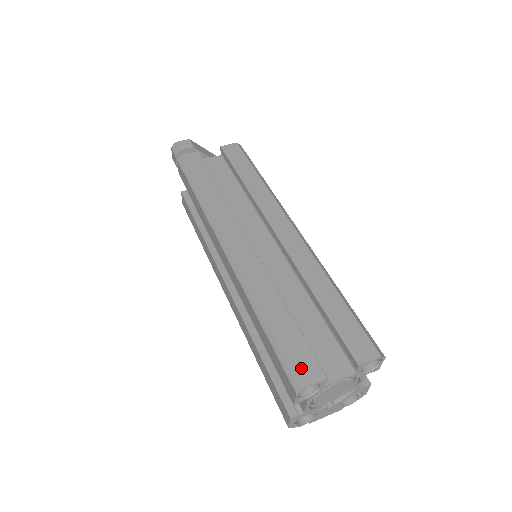
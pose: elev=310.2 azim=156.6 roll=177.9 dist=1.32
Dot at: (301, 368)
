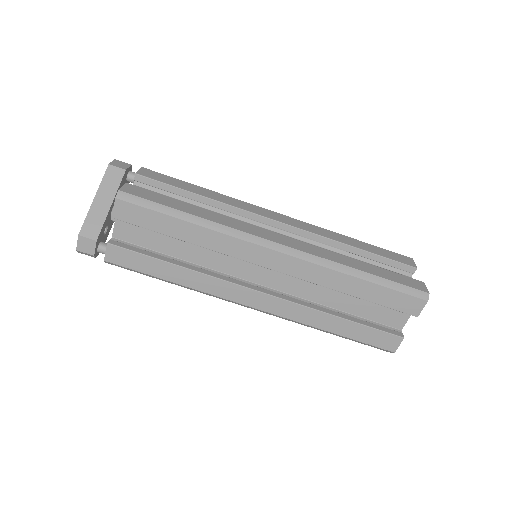
Dot at: (383, 345)
